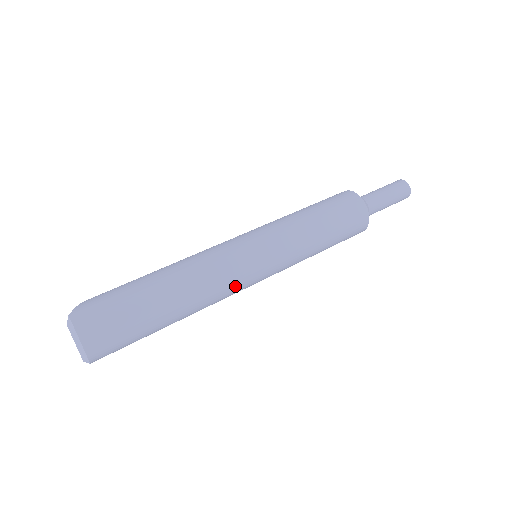
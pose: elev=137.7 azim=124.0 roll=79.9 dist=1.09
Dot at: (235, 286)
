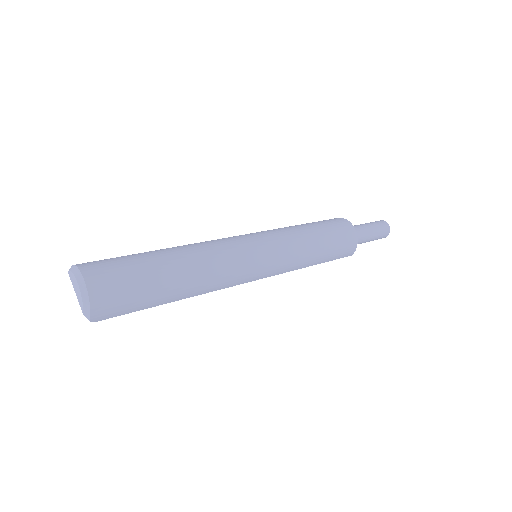
Dot at: (235, 253)
